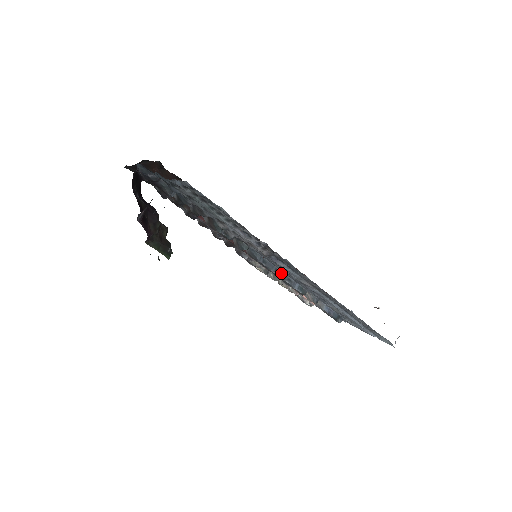
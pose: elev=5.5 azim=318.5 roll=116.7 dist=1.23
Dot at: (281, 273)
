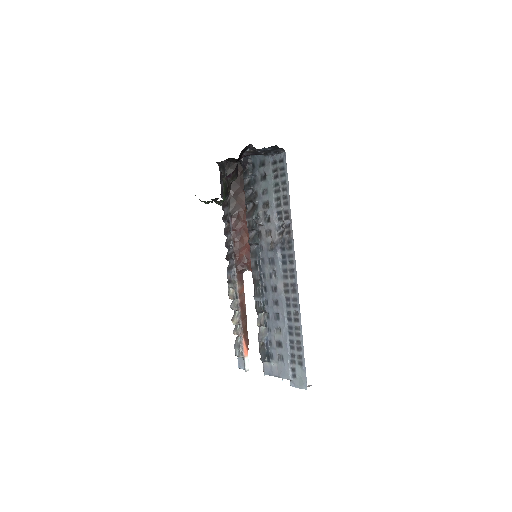
Dot at: (262, 280)
